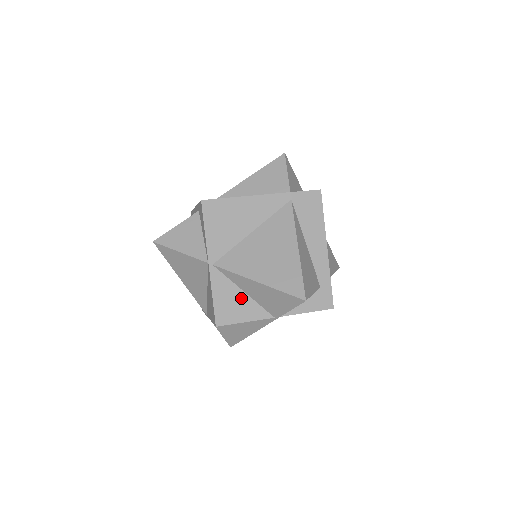
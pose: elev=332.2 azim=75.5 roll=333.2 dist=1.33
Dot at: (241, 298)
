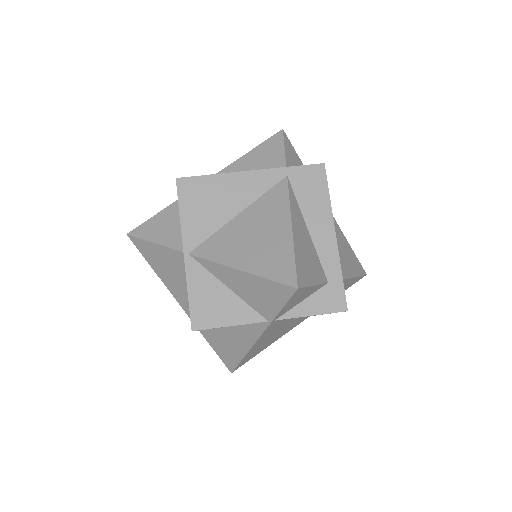
Dot at: (224, 295)
